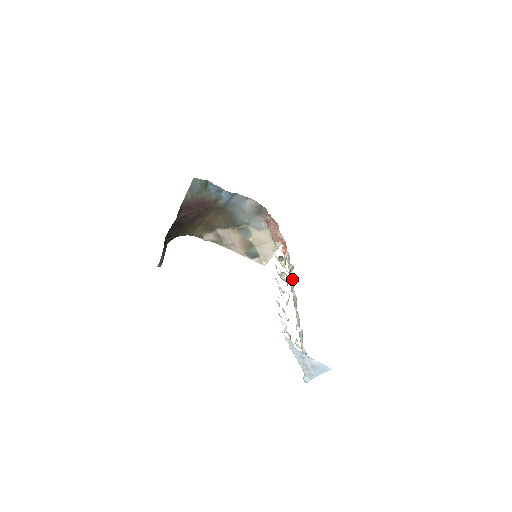
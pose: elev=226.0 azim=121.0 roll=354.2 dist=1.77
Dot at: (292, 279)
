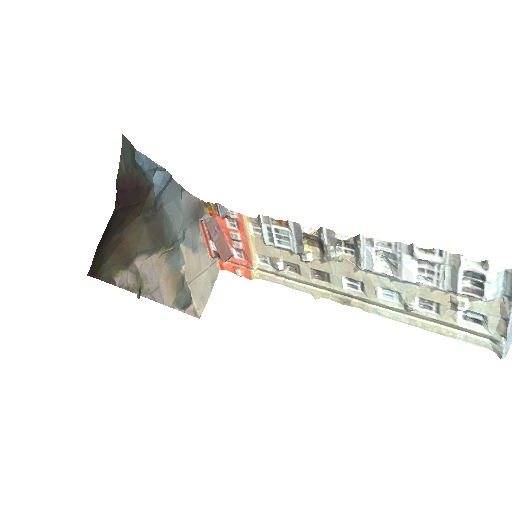
Dot at: (312, 277)
